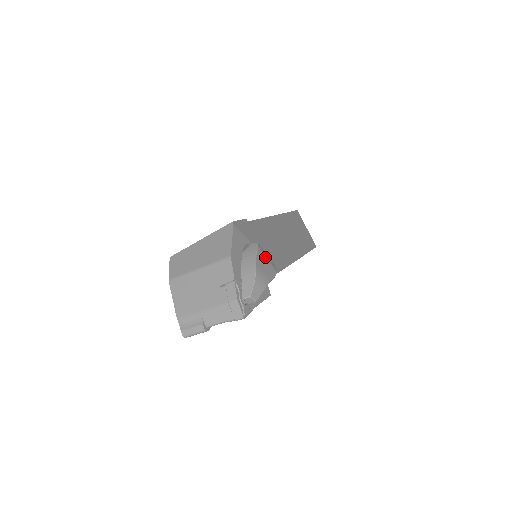
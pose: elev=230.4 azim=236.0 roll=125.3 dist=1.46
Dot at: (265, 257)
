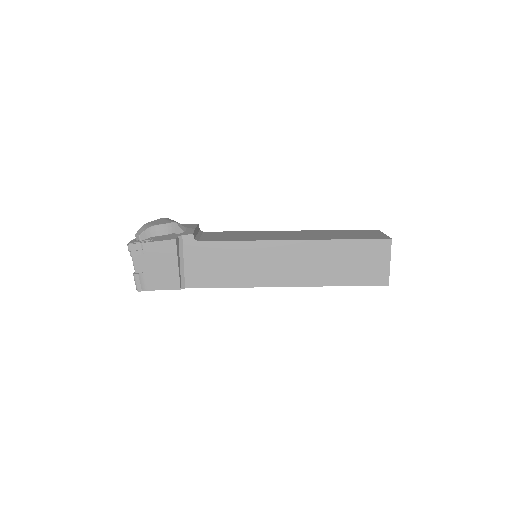
Dot at: (166, 220)
